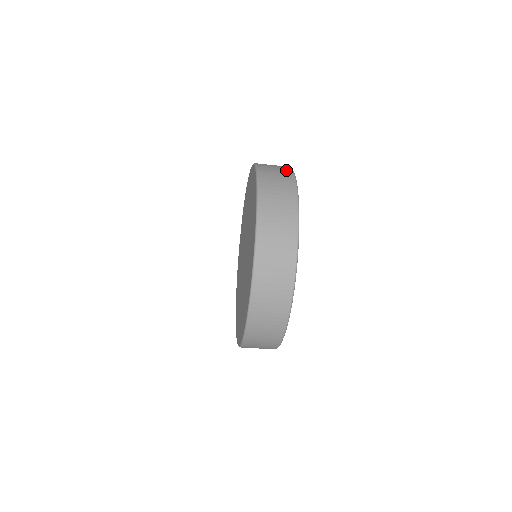
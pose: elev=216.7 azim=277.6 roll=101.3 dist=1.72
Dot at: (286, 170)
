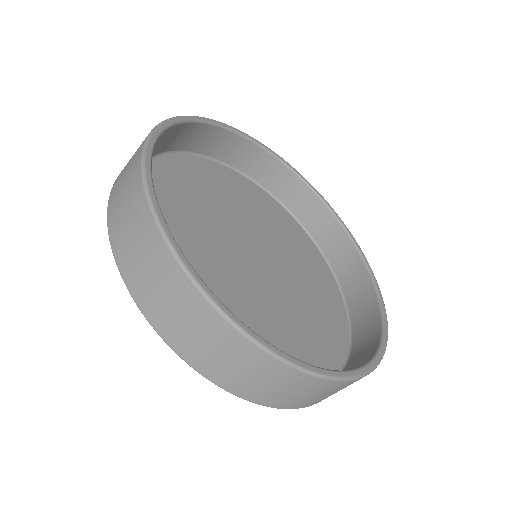
Dot at: occluded
